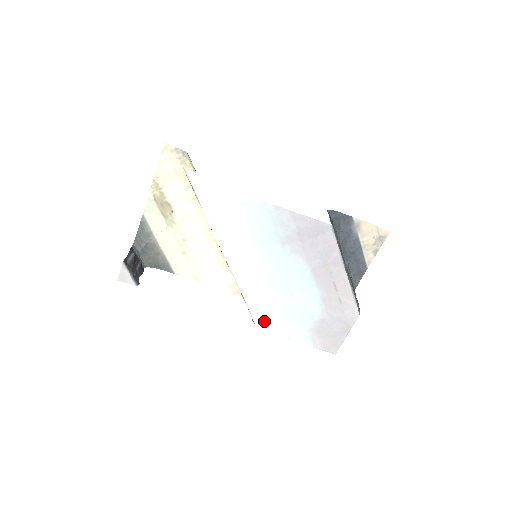
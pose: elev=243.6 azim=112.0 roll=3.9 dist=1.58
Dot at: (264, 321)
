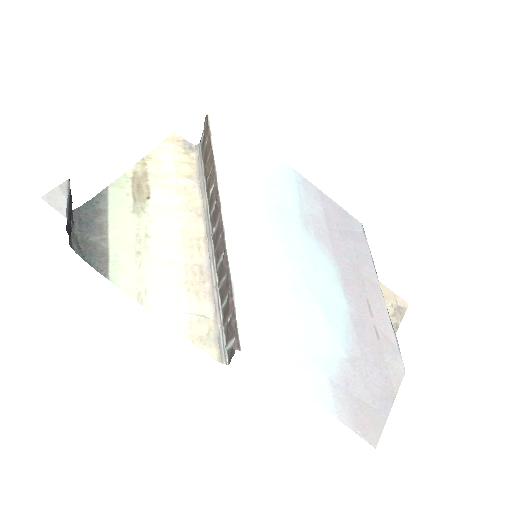
Dot at: (258, 342)
